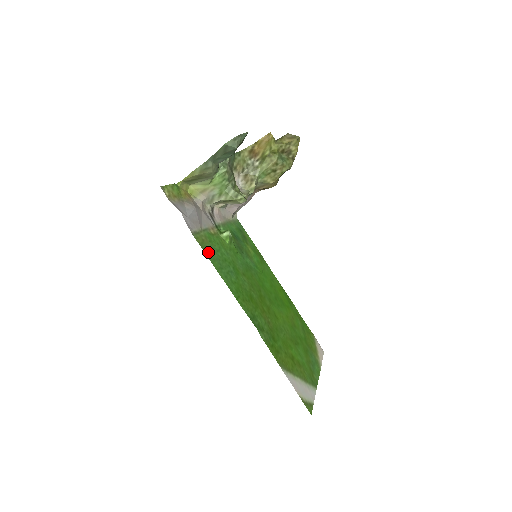
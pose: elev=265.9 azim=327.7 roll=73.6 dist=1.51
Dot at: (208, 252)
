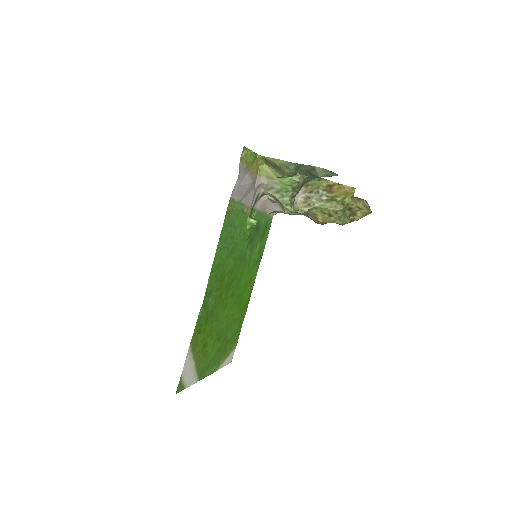
Dot at: (227, 221)
